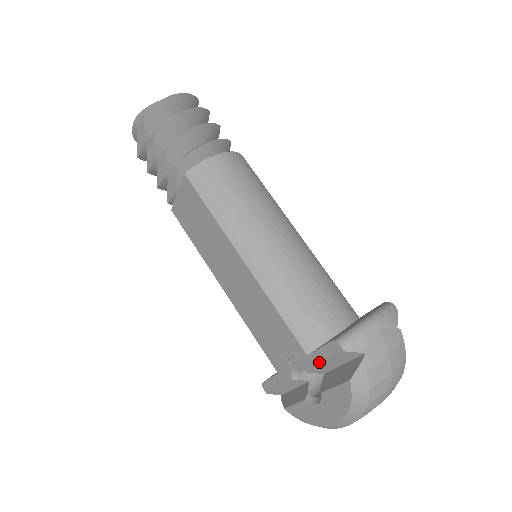
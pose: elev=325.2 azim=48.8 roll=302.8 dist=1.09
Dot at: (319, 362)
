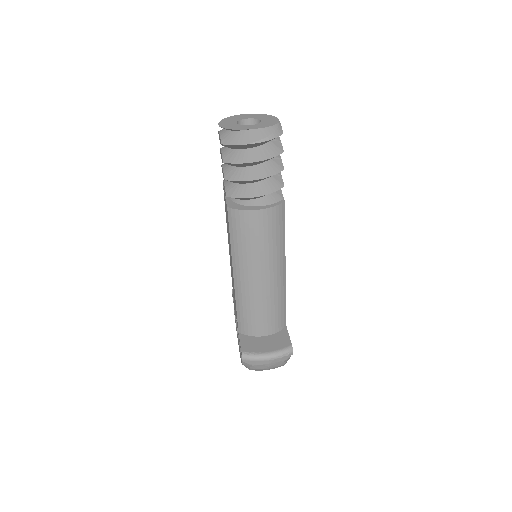
Dot at: (239, 341)
